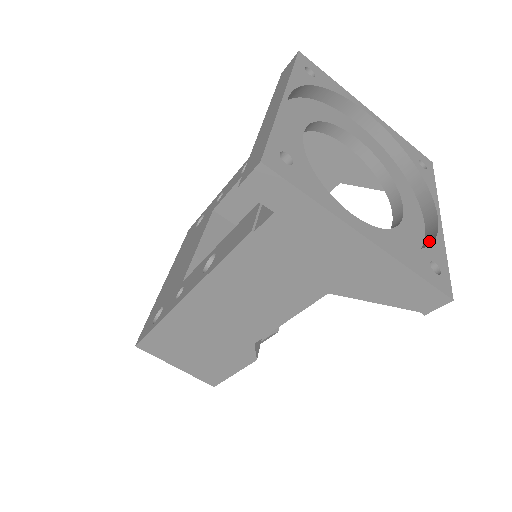
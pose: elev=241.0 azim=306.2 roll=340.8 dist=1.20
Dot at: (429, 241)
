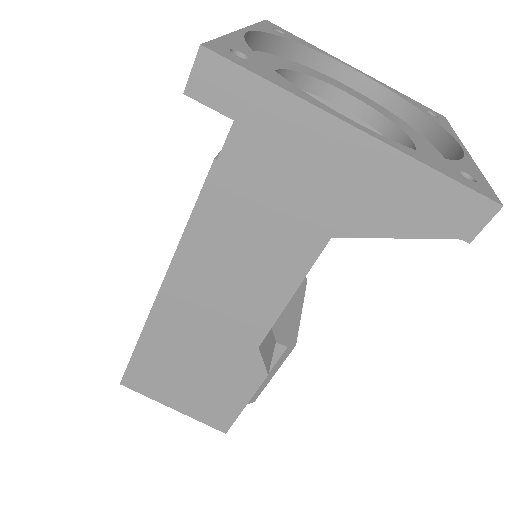
Dot at: occluded
